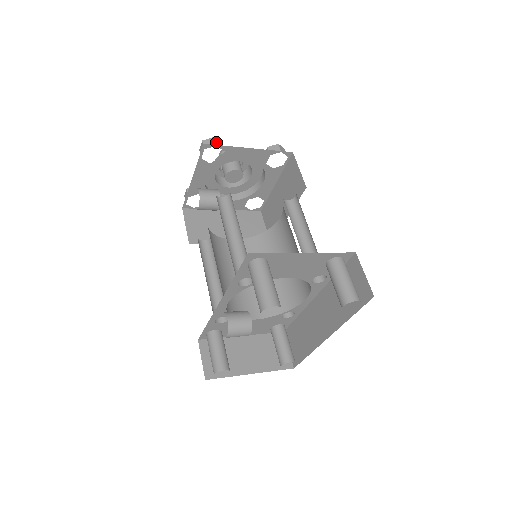
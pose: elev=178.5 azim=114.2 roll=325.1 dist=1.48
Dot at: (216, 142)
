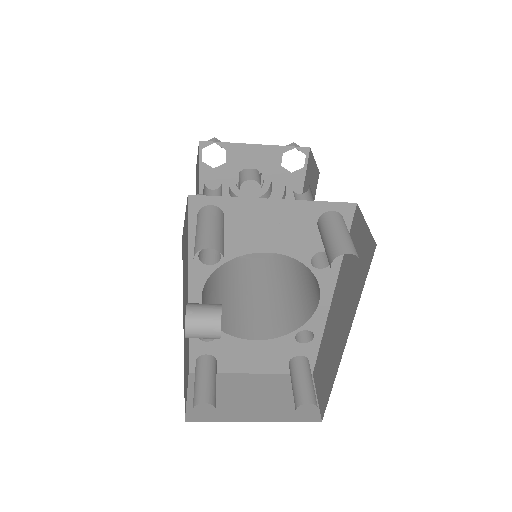
Dot at: (216, 141)
